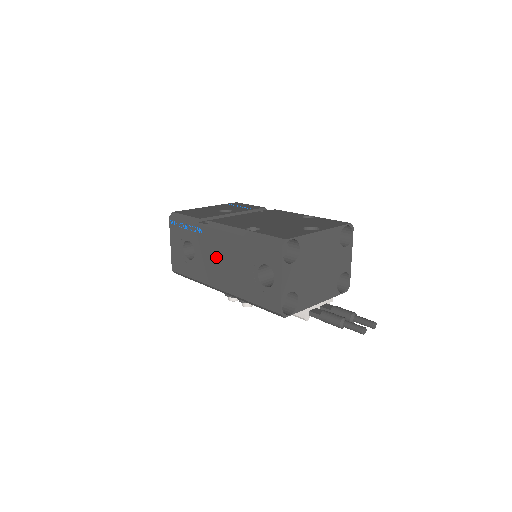
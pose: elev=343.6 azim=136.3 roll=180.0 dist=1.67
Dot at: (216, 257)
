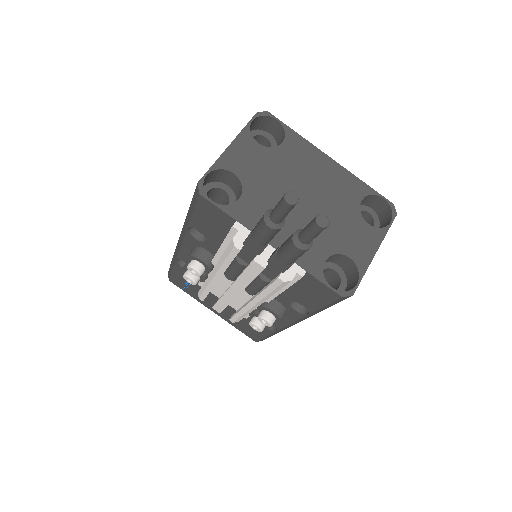
Dot at: occluded
